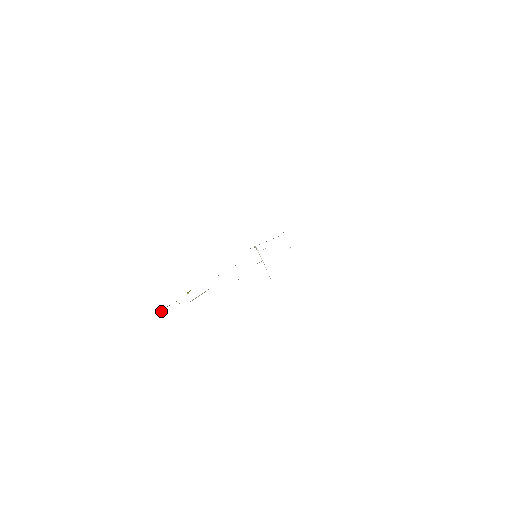
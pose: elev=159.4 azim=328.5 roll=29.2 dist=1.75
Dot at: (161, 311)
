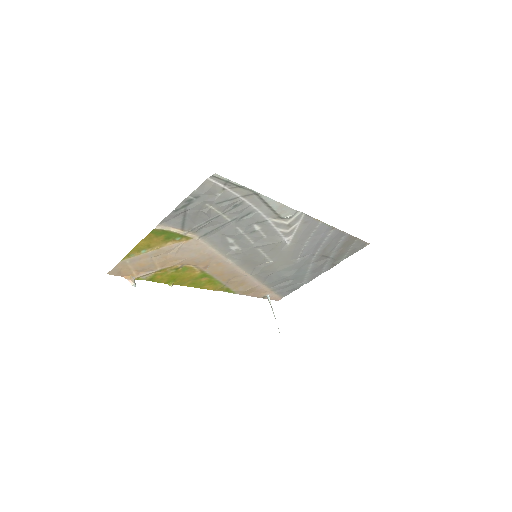
Dot at: (130, 277)
